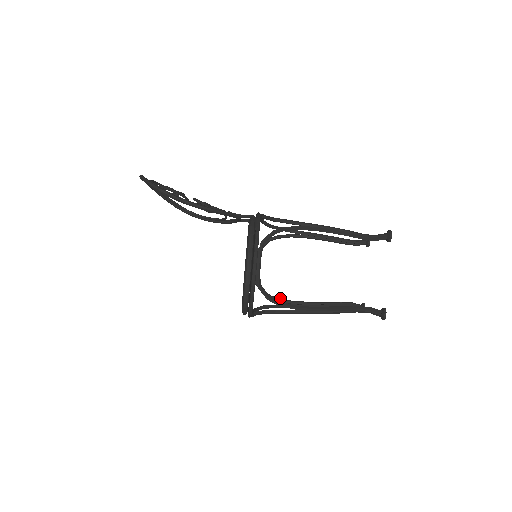
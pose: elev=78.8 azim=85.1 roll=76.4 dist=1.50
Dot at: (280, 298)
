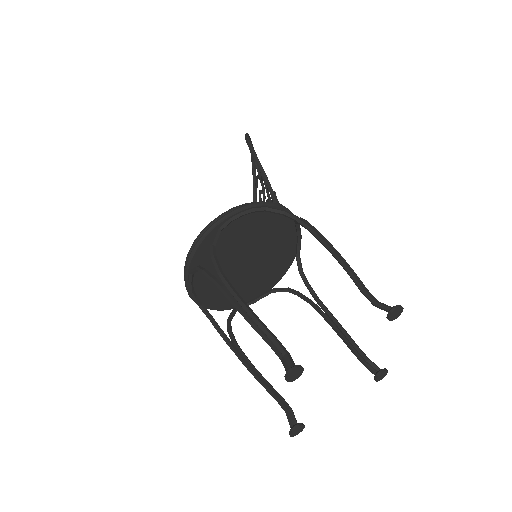
Dot at: occluded
